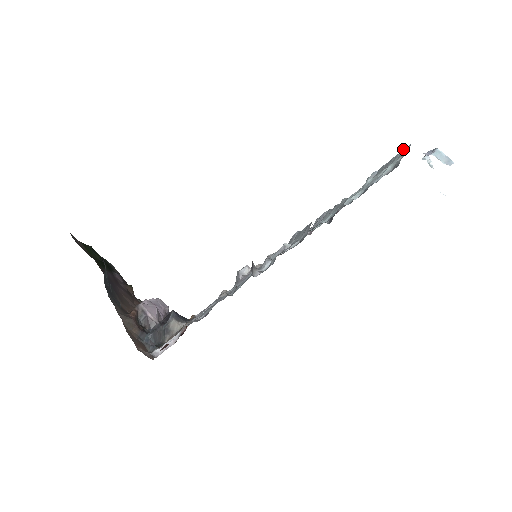
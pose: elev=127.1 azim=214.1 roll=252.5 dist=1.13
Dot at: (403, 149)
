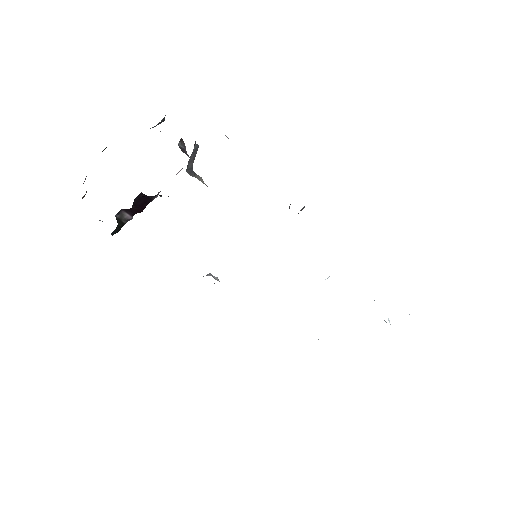
Dot at: occluded
